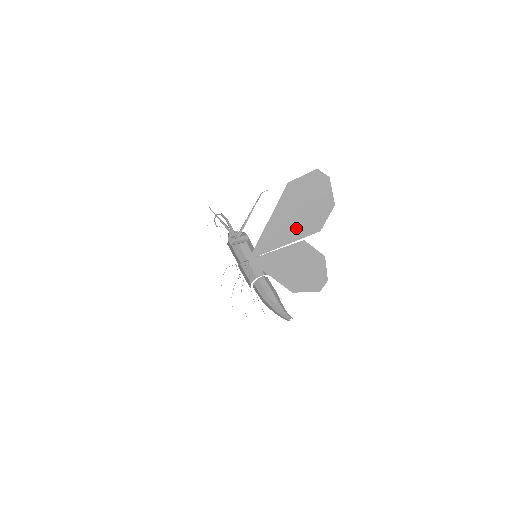
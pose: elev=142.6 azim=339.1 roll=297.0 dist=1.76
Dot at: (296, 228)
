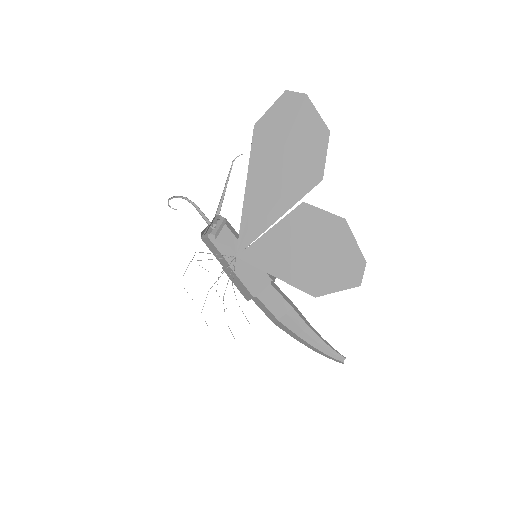
Dot at: (286, 187)
